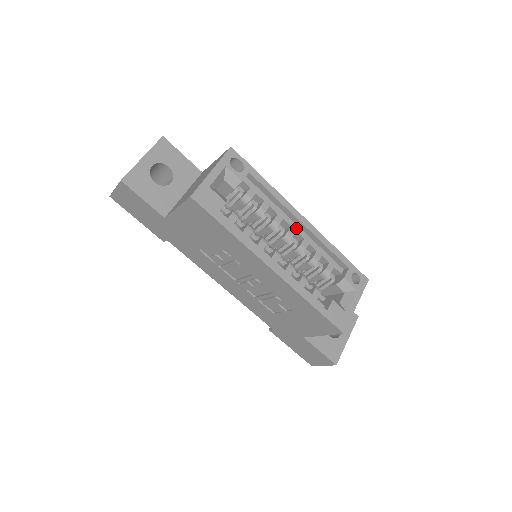
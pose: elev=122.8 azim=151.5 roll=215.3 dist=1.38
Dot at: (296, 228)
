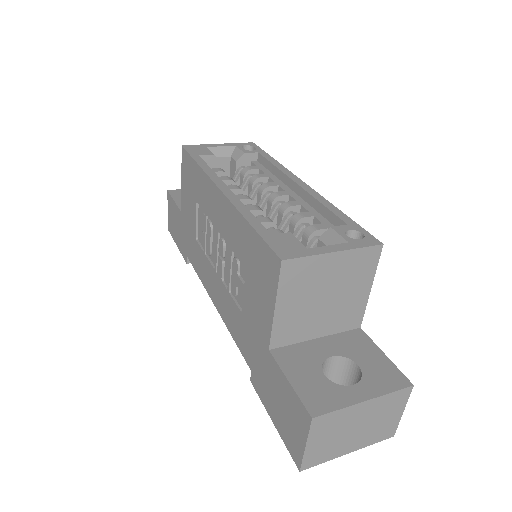
Dot at: (291, 194)
